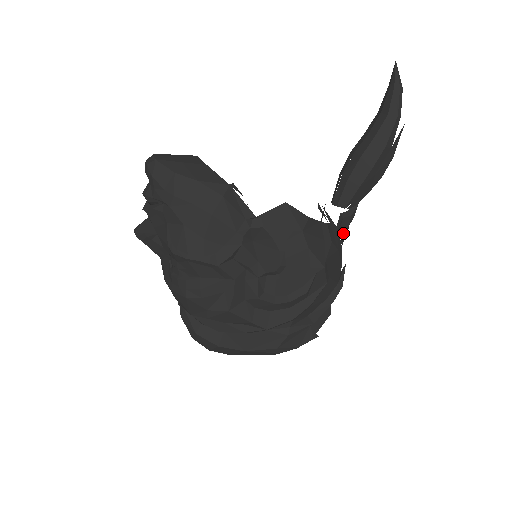
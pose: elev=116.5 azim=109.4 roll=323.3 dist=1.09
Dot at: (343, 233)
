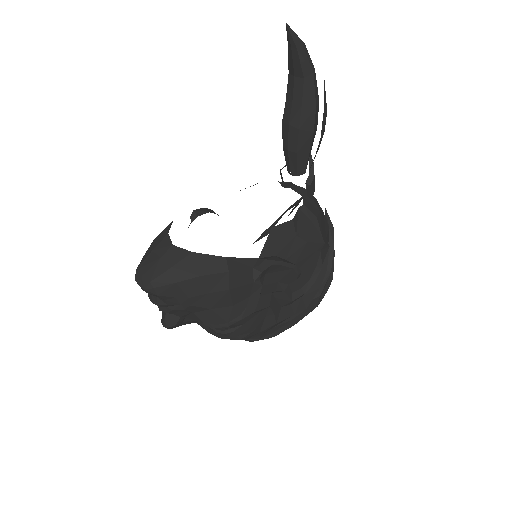
Dot at: (313, 192)
